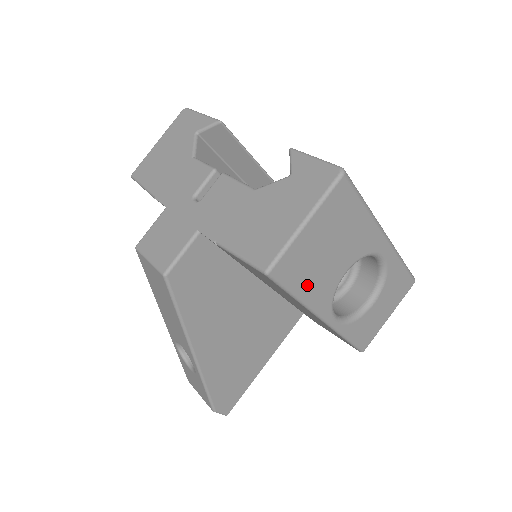
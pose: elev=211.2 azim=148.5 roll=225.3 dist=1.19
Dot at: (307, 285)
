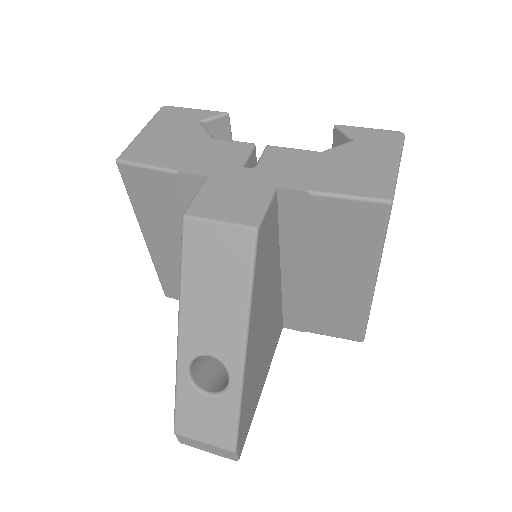
Dot at: occluded
